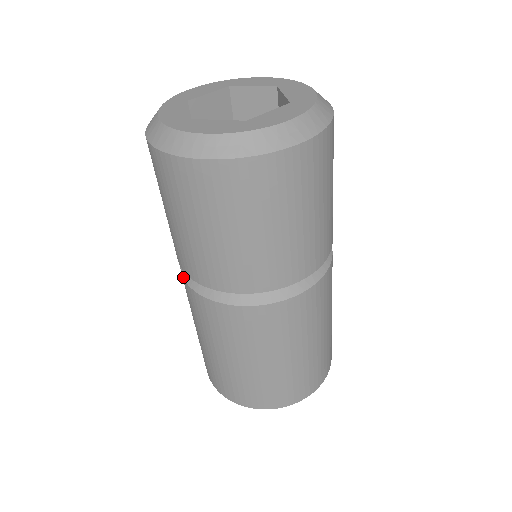
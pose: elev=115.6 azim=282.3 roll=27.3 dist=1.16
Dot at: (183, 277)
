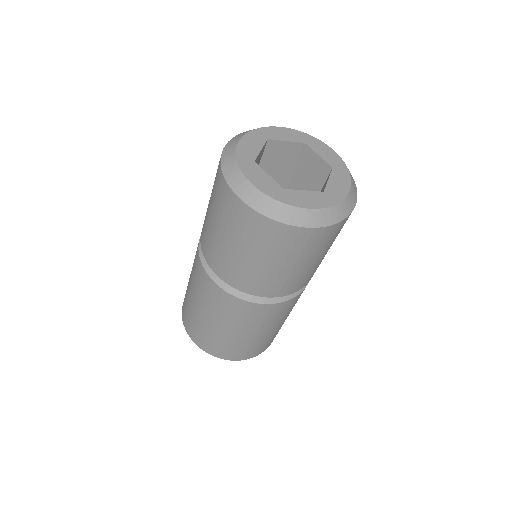
Dot at: occluded
